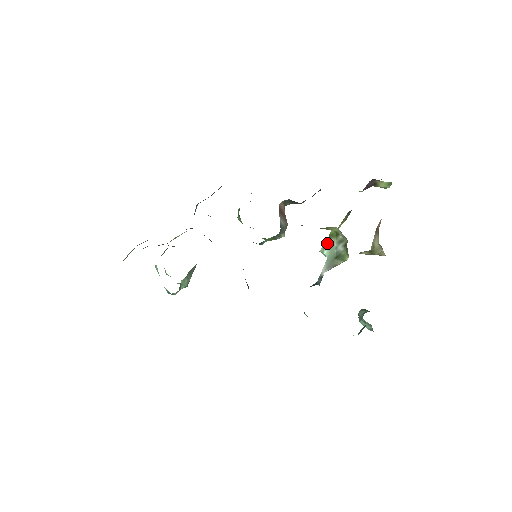
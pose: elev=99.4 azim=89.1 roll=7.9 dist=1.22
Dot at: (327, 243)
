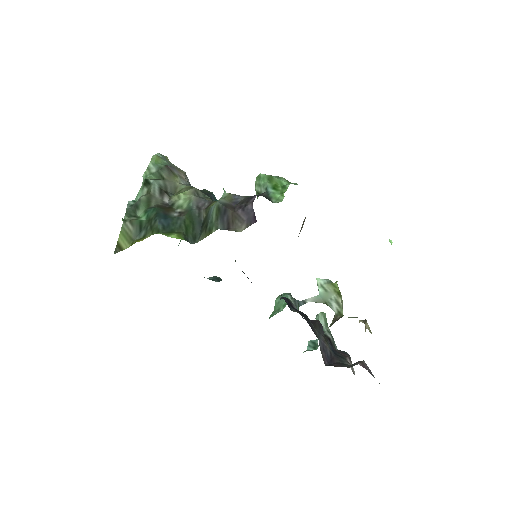
Dot at: (327, 287)
